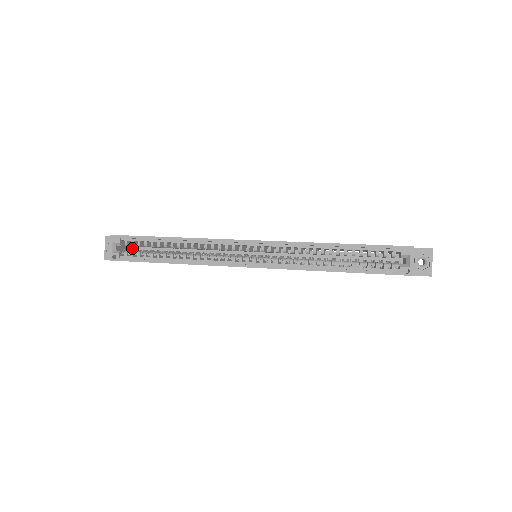
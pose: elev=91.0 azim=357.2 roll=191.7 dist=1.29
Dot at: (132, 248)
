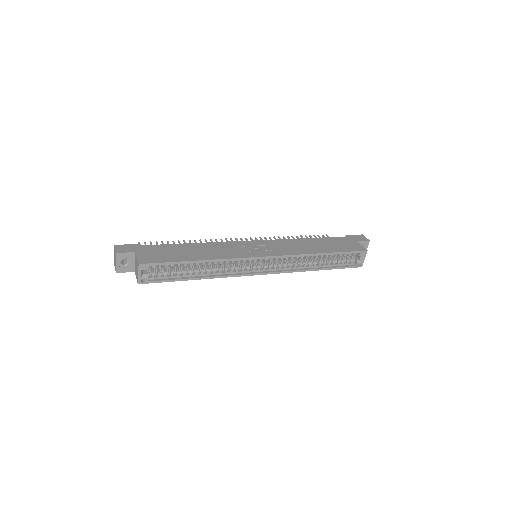
Dot at: occluded
